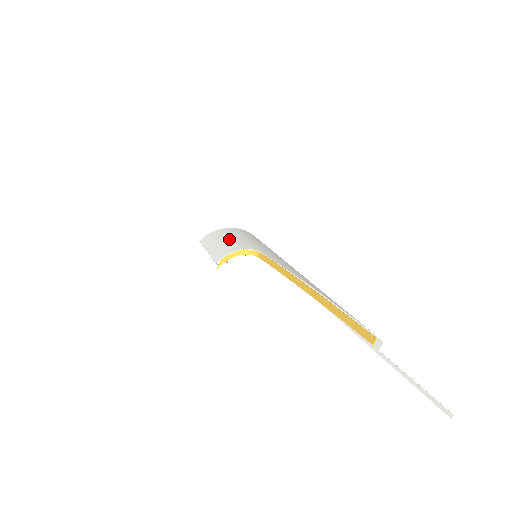
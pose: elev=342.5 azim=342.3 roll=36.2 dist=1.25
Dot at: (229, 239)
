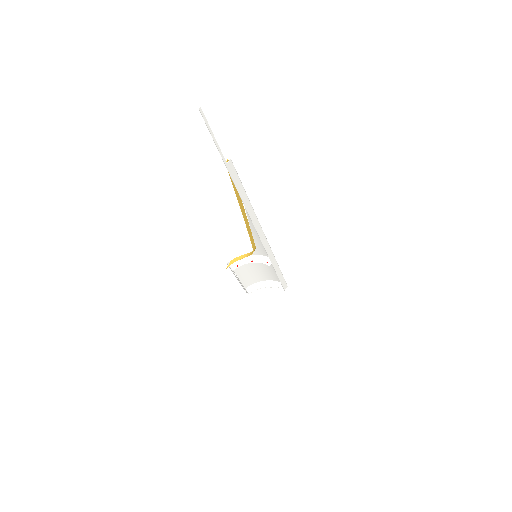
Dot at: (253, 267)
